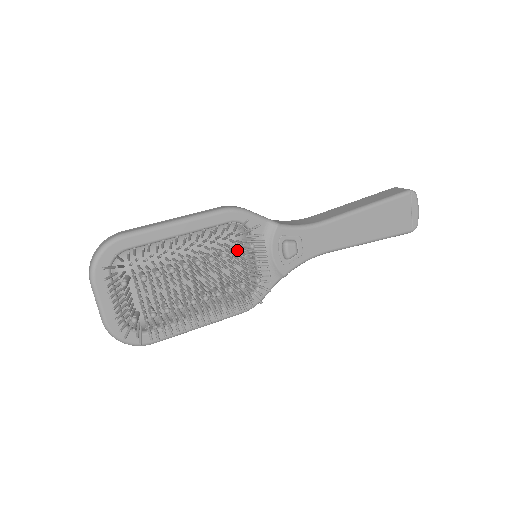
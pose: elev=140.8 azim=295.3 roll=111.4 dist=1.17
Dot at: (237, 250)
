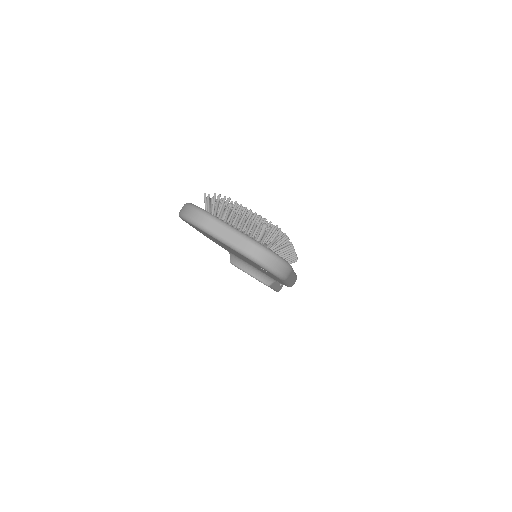
Dot at: occluded
